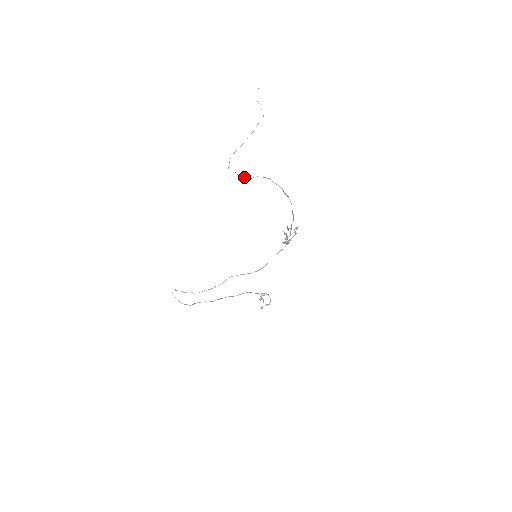
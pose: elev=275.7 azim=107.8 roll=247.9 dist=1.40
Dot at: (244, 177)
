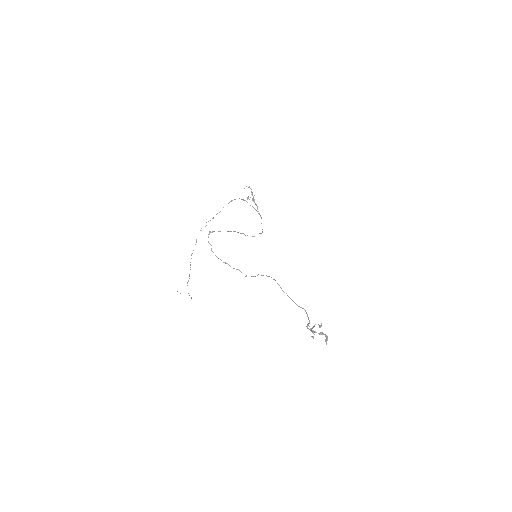
Dot at: occluded
